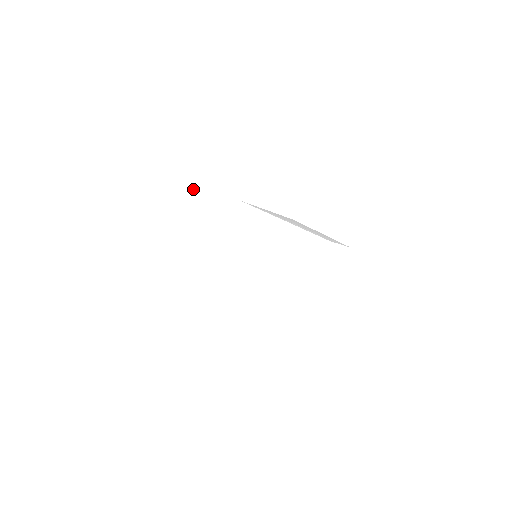
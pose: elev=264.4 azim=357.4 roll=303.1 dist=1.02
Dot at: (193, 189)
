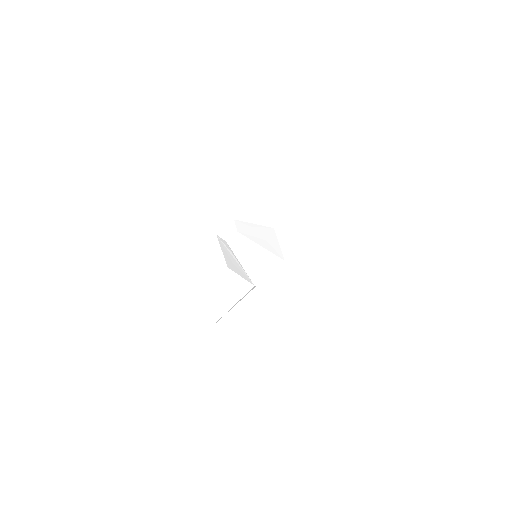
Dot at: (214, 239)
